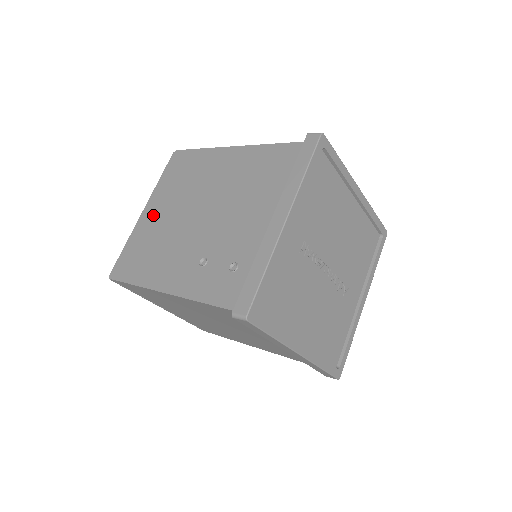
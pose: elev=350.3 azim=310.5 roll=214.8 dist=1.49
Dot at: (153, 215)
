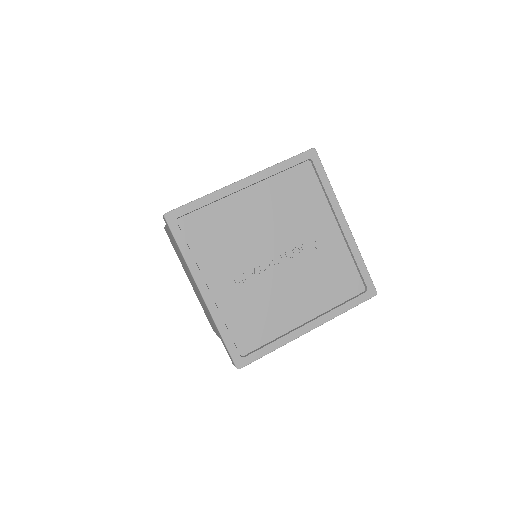
Dot at: (191, 283)
